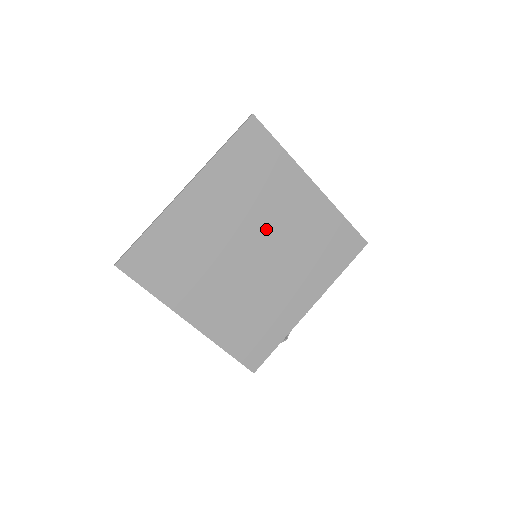
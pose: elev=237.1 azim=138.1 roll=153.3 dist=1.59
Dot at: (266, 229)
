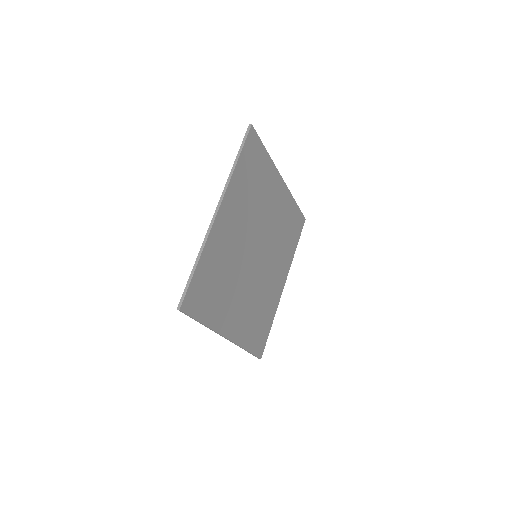
Dot at: (262, 229)
